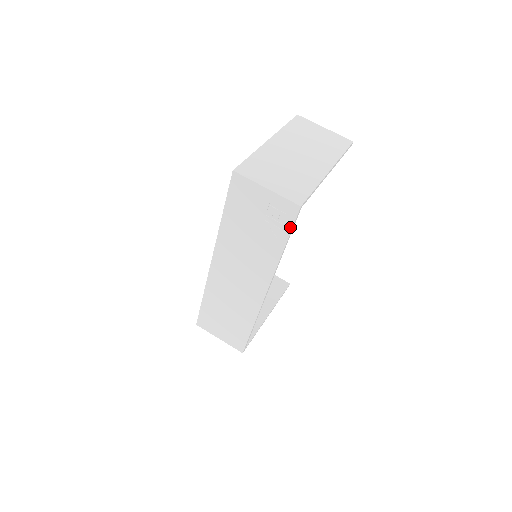
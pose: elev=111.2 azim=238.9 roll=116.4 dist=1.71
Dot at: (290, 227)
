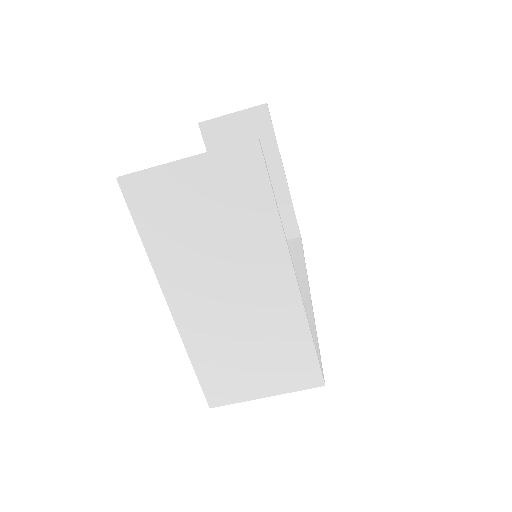
Dot at: occluded
